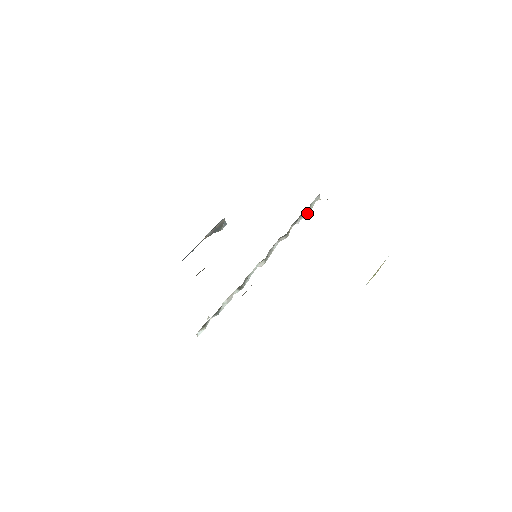
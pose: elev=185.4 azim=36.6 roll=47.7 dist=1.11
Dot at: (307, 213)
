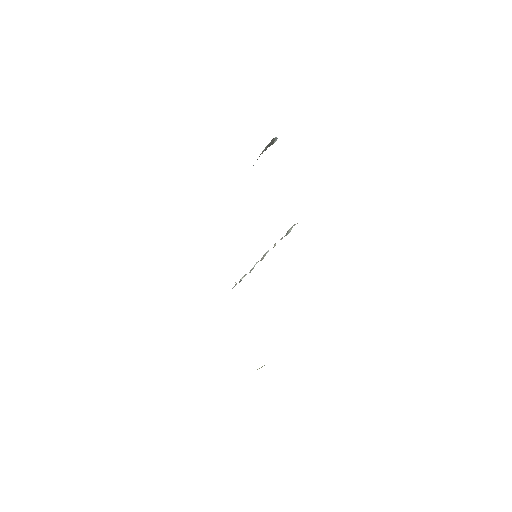
Dot at: (287, 234)
